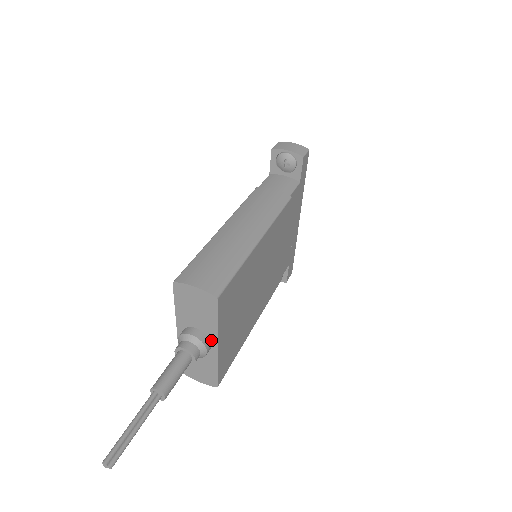
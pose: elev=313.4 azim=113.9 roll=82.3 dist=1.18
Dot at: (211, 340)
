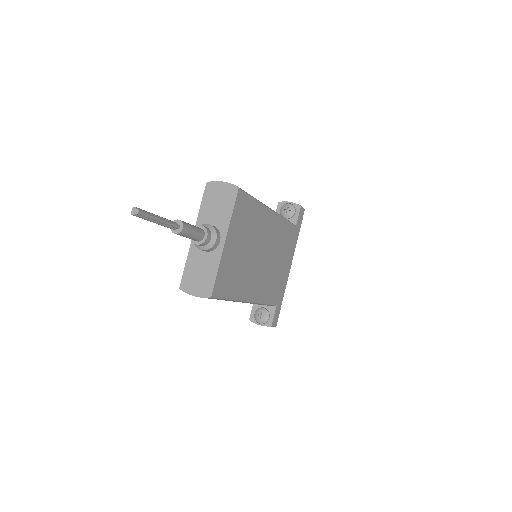
Dot at: (221, 235)
